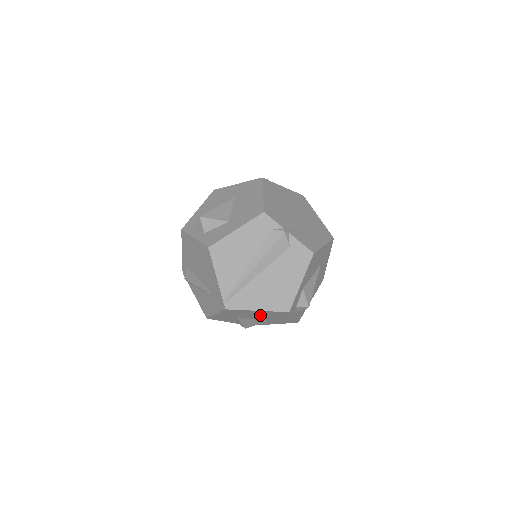
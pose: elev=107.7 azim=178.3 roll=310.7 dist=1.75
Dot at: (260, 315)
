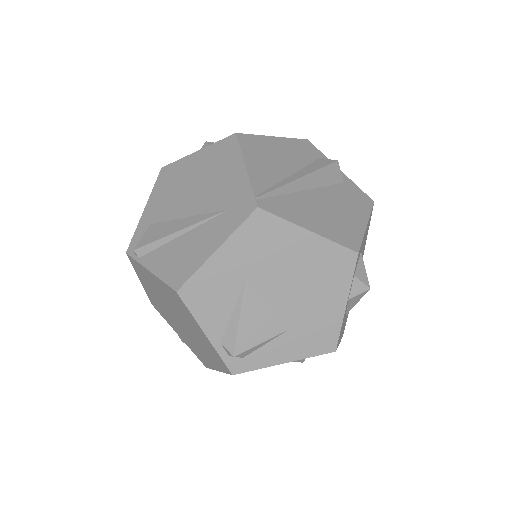
Dot at: (296, 274)
